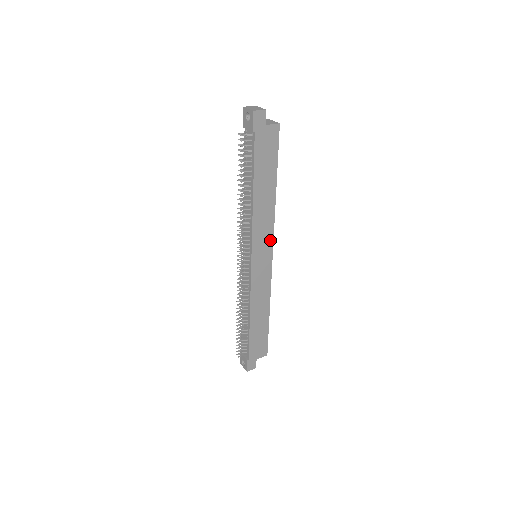
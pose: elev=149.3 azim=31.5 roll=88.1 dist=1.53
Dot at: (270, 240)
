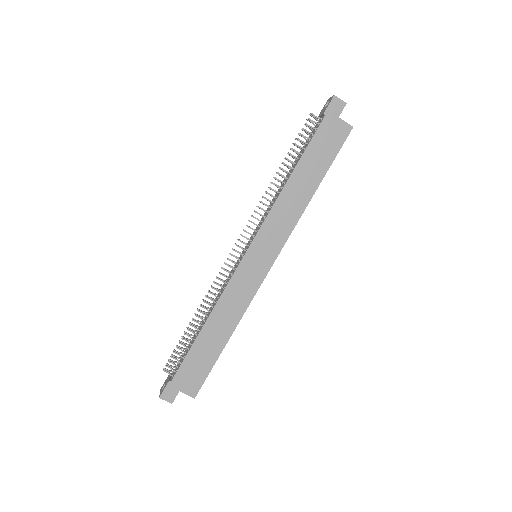
Dot at: (280, 244)
